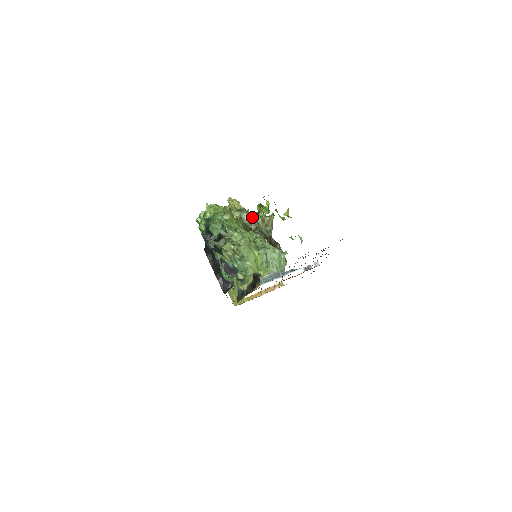
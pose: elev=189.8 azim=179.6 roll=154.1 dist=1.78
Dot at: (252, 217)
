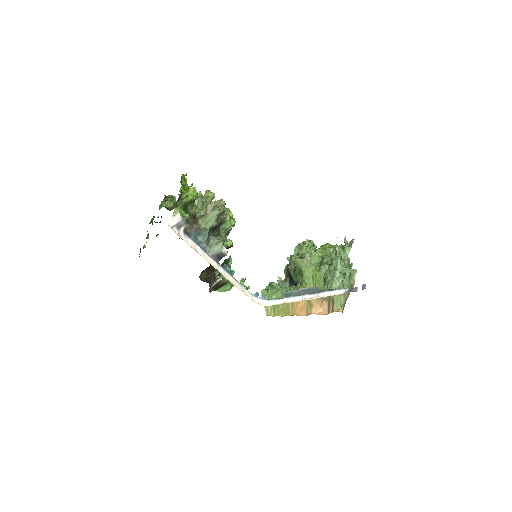
Dot at: occluded
